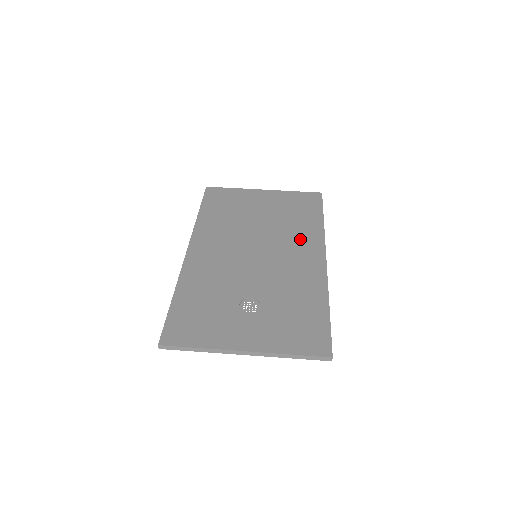
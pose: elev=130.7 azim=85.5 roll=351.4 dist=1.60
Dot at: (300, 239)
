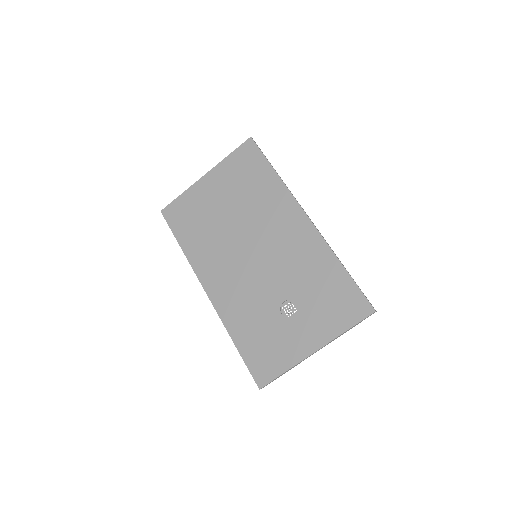
Dot at: (274, 211)
